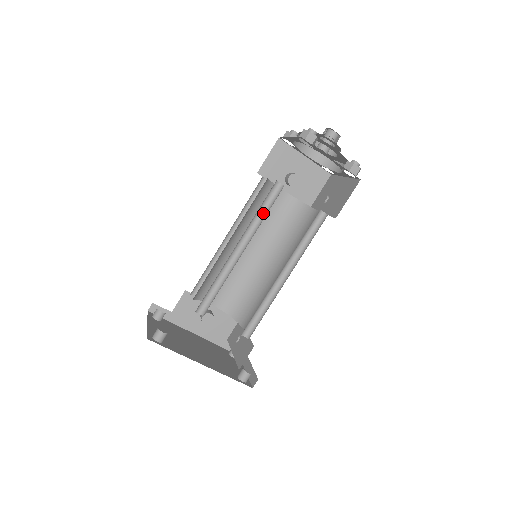
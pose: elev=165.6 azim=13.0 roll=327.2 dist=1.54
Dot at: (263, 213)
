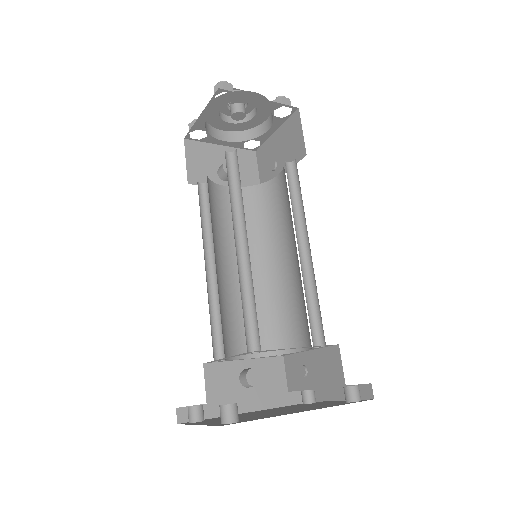
Dot at: (235, 192)
